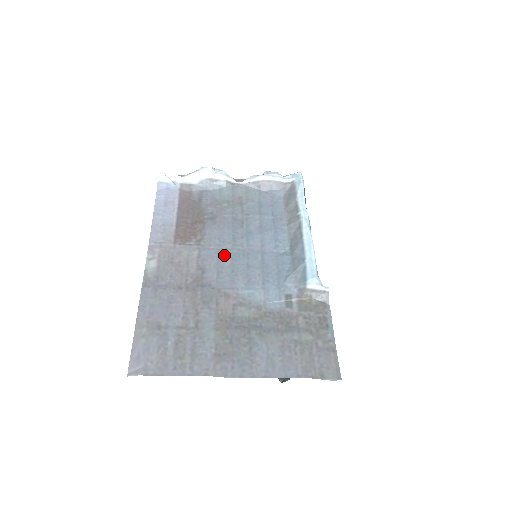
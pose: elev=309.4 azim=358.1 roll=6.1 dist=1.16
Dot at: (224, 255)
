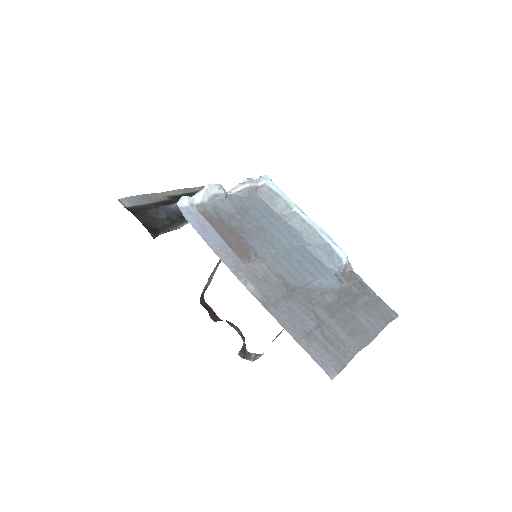
Dot at: (280, 260)
